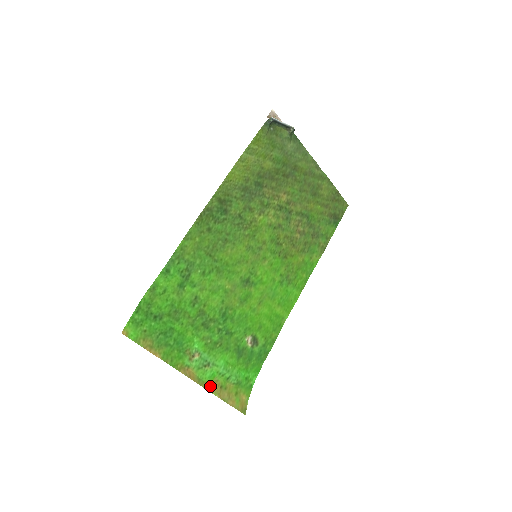
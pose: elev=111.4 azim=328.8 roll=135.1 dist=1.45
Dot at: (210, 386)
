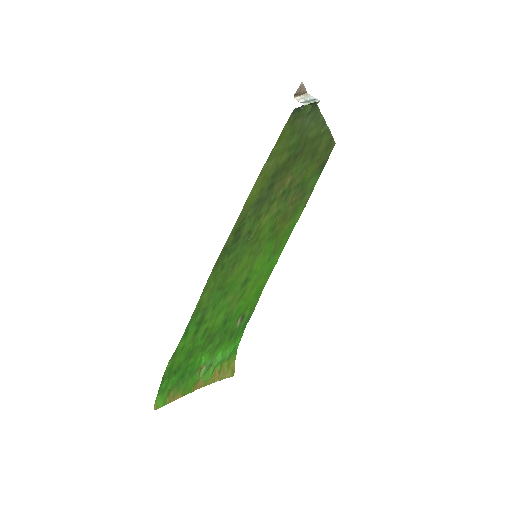
Dot at: (212, 378)
